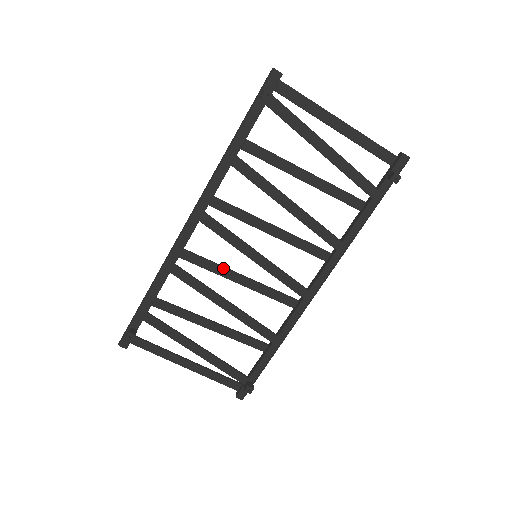
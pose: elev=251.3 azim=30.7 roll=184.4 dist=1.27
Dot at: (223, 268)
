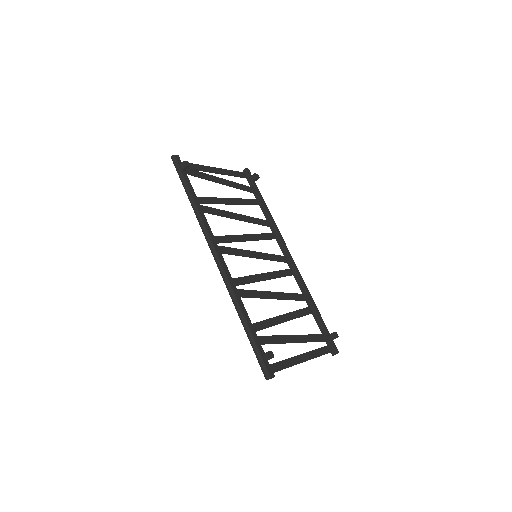
Dot at: (253, 276)
